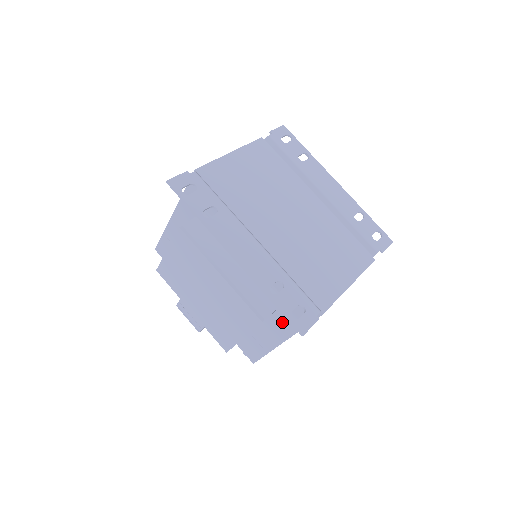
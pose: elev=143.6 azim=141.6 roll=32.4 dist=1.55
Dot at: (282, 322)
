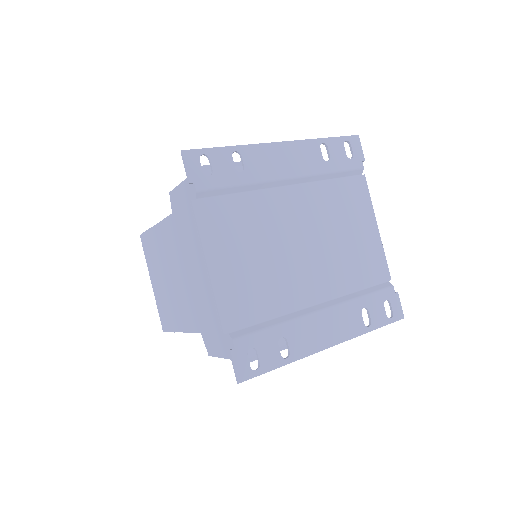
Dot at: occluded
